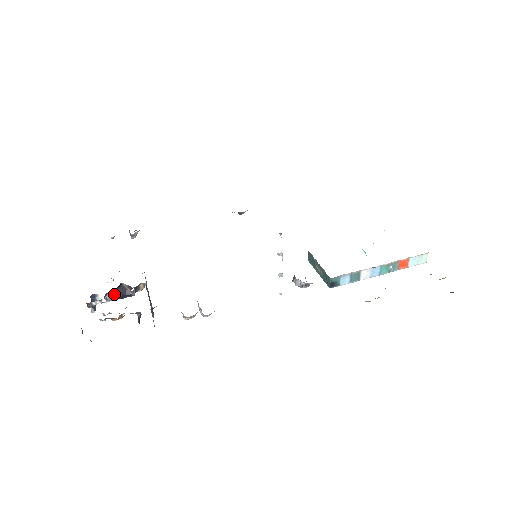
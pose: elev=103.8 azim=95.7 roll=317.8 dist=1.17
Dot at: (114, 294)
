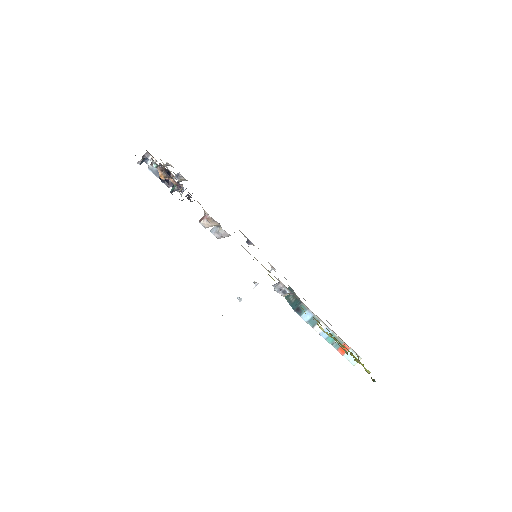
Dot at: occluded
